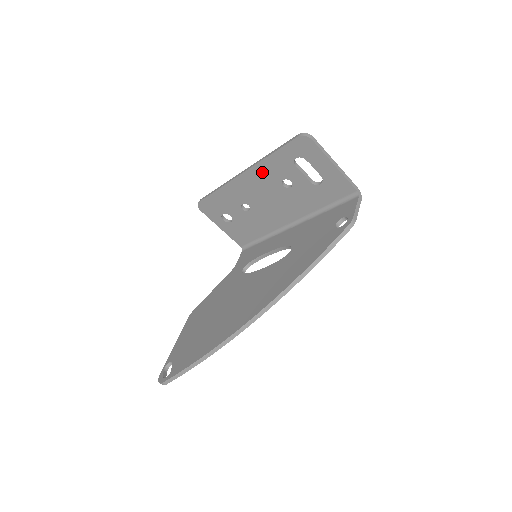
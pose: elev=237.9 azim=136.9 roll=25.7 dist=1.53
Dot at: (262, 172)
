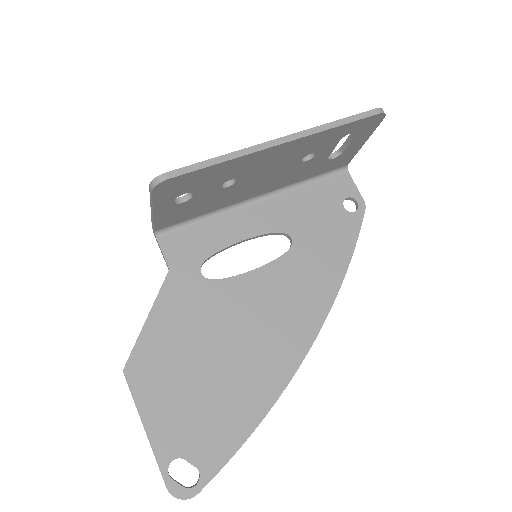
Dot at: (304, 144)
